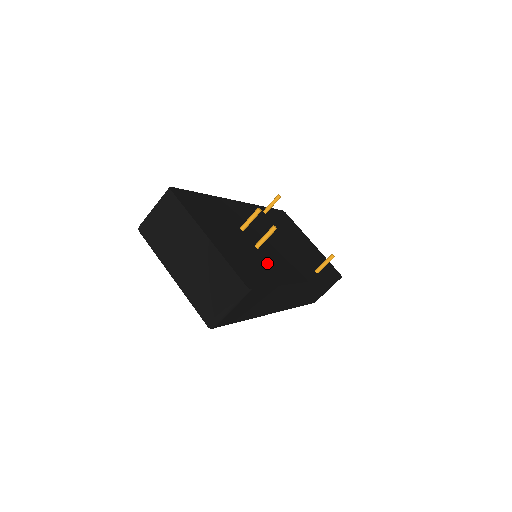
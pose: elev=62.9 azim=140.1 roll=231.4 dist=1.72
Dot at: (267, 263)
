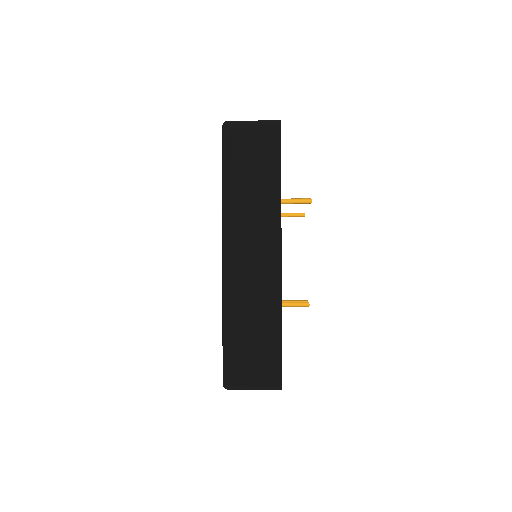
Dot at: occluded
